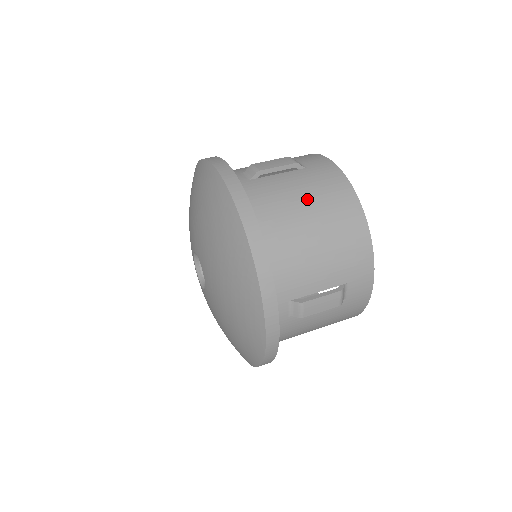
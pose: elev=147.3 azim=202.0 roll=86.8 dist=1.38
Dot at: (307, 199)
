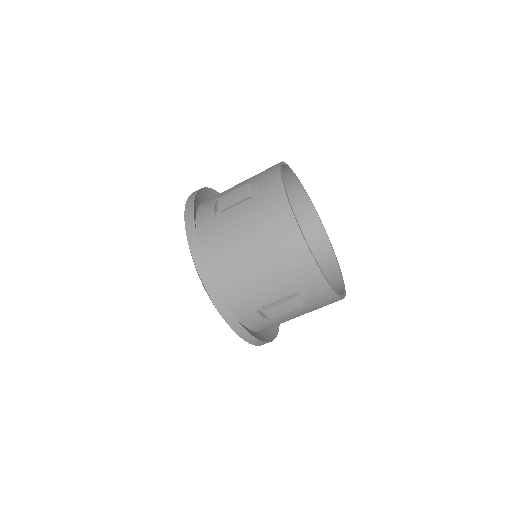
Dot at: (252, 230)
